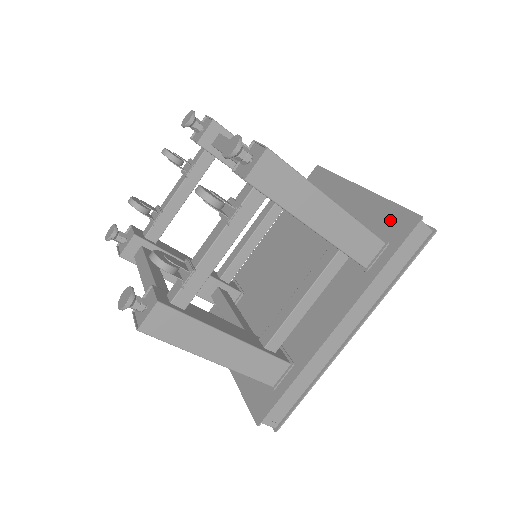
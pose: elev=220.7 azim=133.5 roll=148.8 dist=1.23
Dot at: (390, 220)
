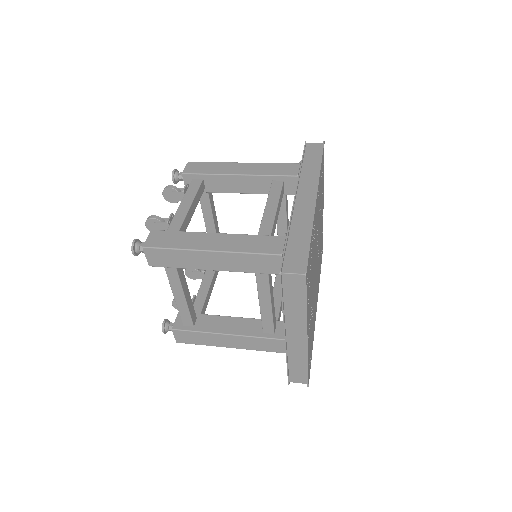
Dot at: occluded
